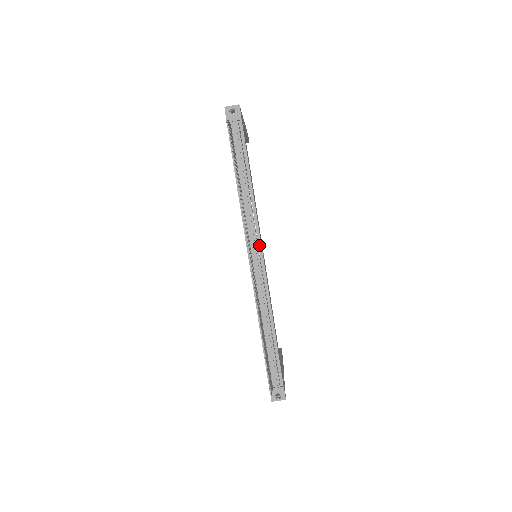
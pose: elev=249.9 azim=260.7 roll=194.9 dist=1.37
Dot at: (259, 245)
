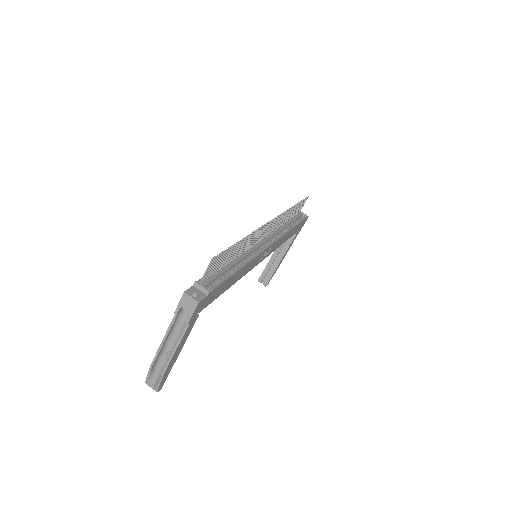
Dot at: (272, 242)
